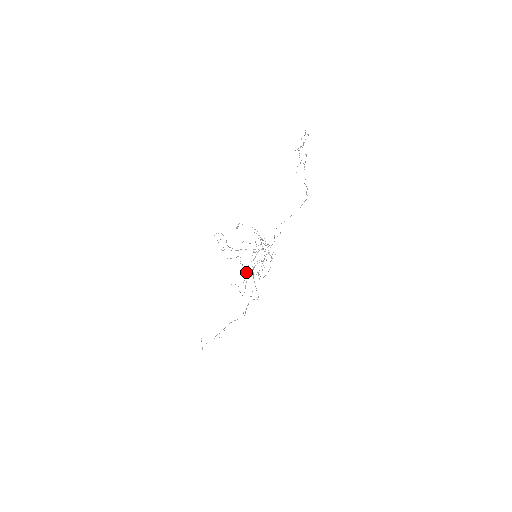
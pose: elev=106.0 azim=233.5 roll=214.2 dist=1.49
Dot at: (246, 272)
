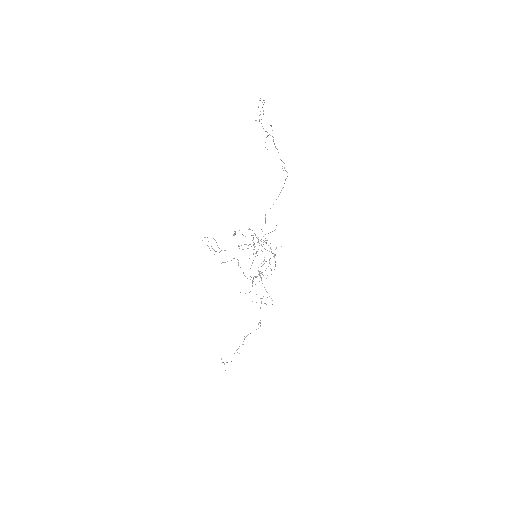
Dot at: occluded
